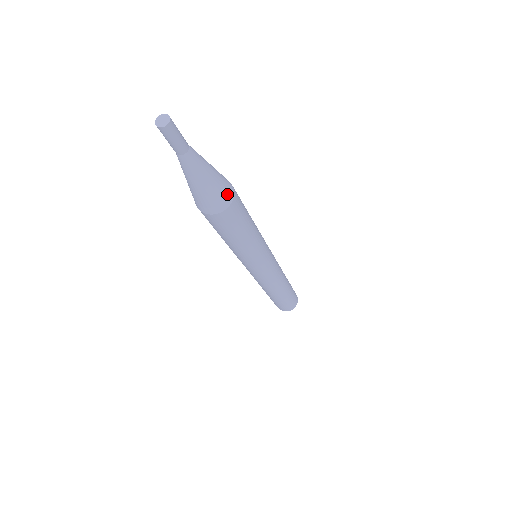
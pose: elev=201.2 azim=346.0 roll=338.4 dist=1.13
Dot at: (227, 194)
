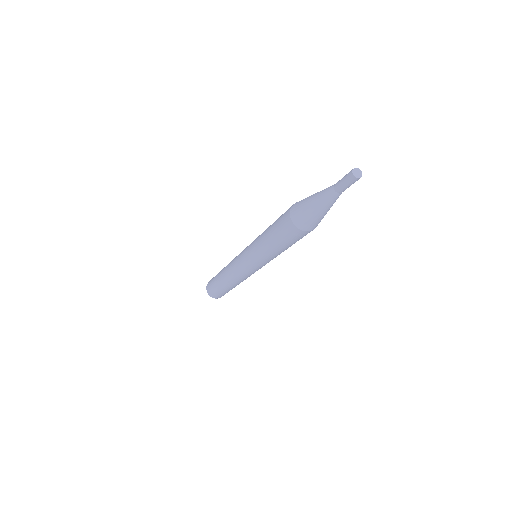
Dot at: occluded
